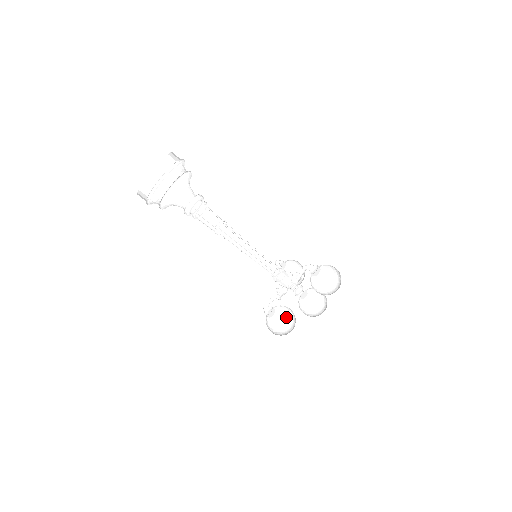
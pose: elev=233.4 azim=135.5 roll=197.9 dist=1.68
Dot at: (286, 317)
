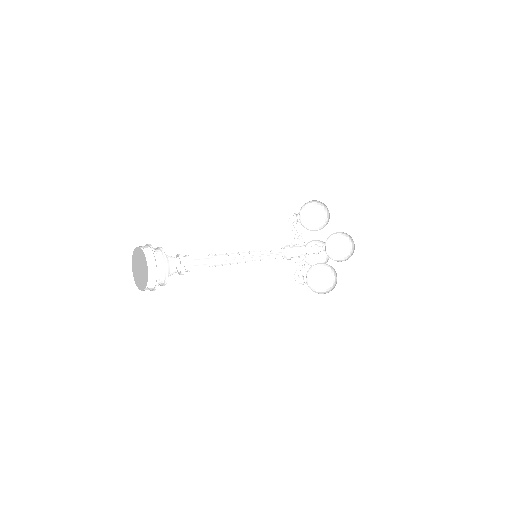
Dot at: (330, 276)
